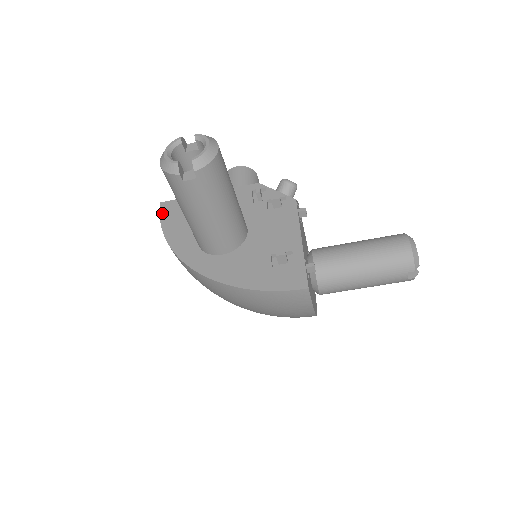
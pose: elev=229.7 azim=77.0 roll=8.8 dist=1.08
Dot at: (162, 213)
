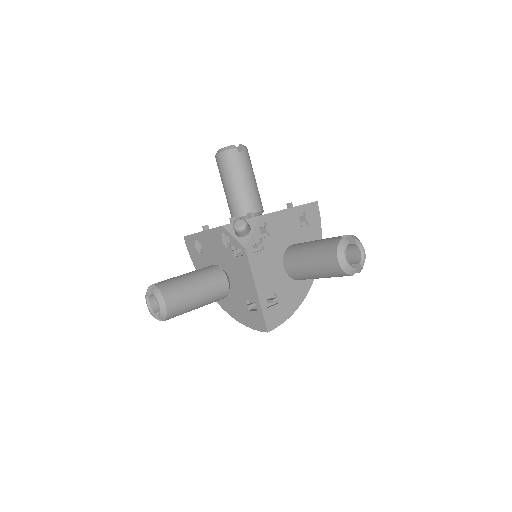
Dot at: (188, 248)
